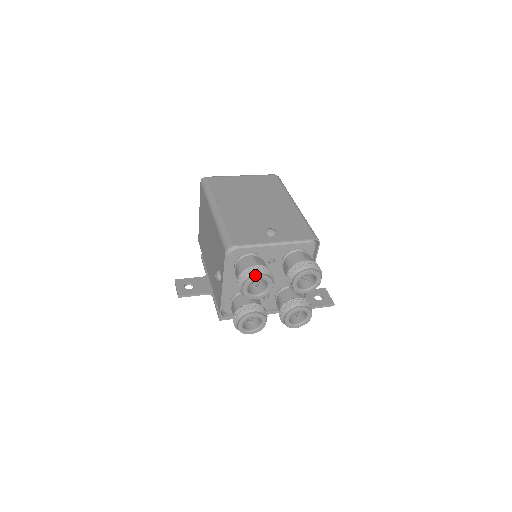
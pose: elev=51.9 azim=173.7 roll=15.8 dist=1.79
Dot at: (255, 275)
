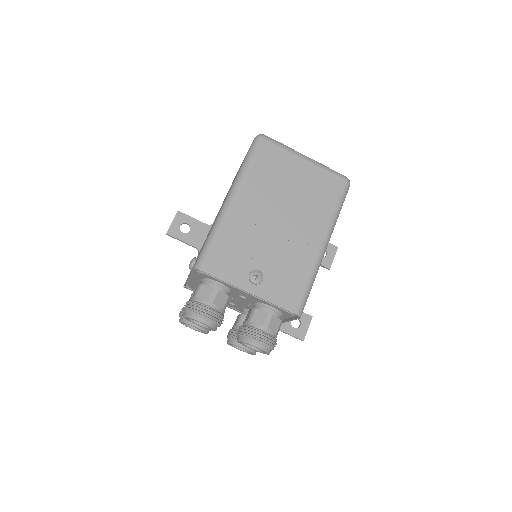
Dot at: (198, 318)
